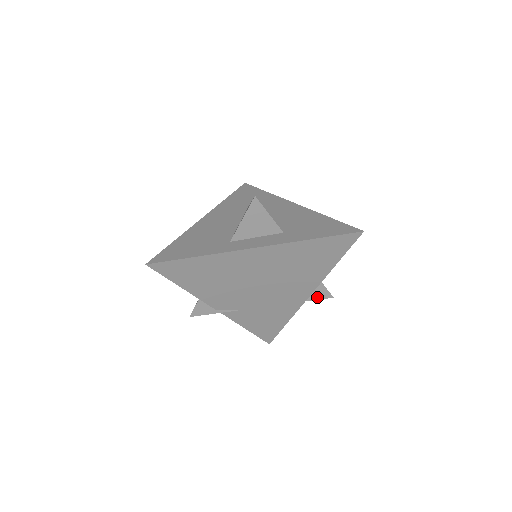
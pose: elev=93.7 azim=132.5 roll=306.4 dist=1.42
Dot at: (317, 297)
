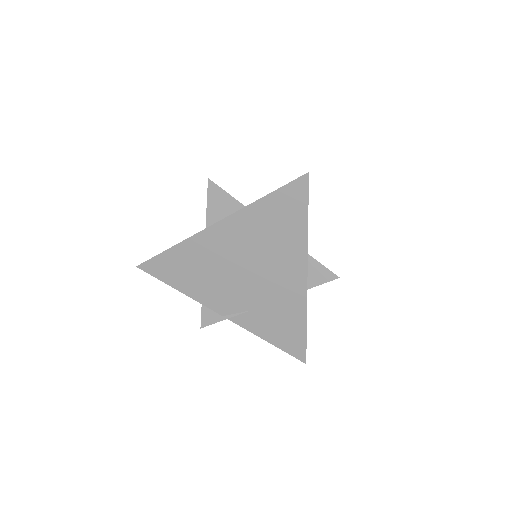
Dot at: (320, 281)
